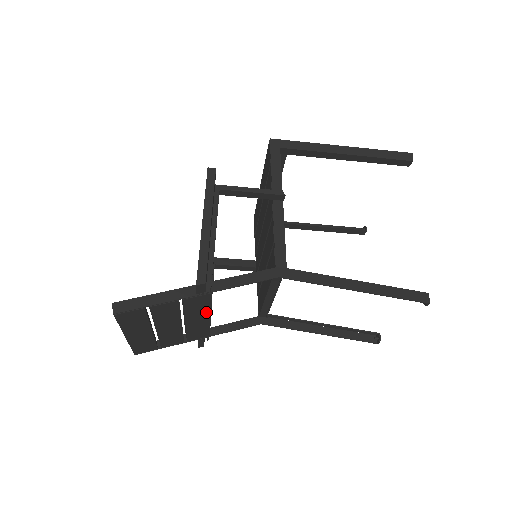
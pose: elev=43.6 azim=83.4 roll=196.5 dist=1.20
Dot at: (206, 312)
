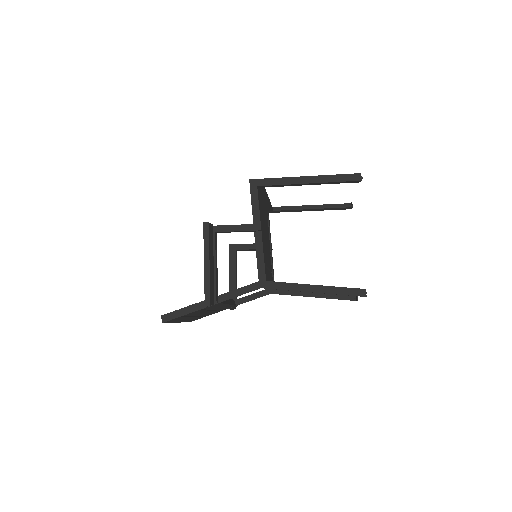
Dot at: (223, 305)
